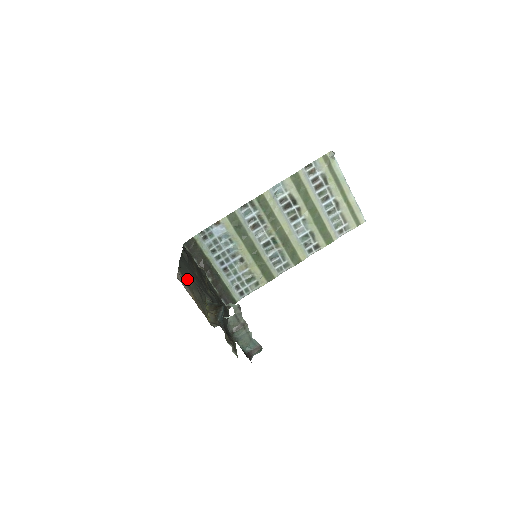
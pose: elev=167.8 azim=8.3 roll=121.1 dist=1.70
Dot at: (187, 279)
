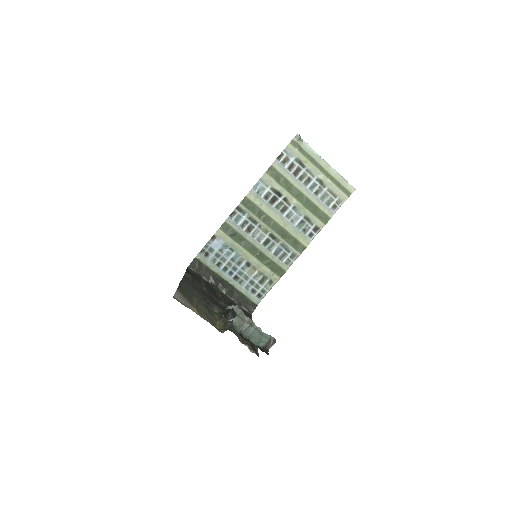
Dot at: (190, 296)
